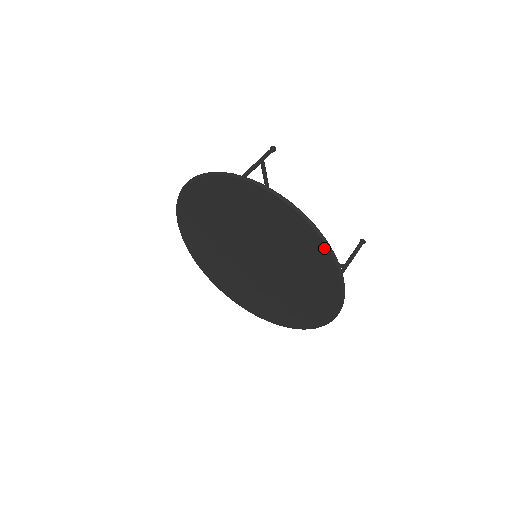
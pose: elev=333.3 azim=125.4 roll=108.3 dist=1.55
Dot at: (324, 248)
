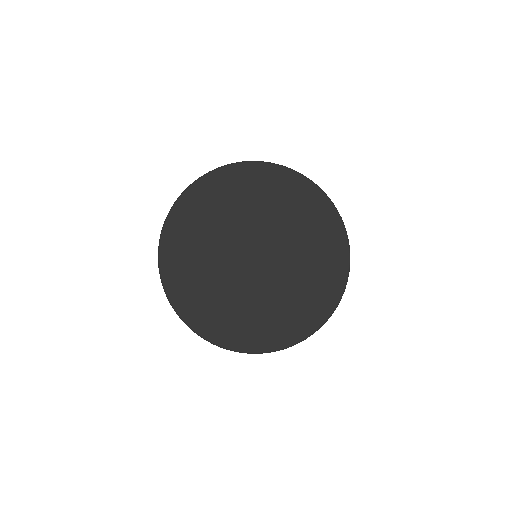
Dot at: (334, 212)
